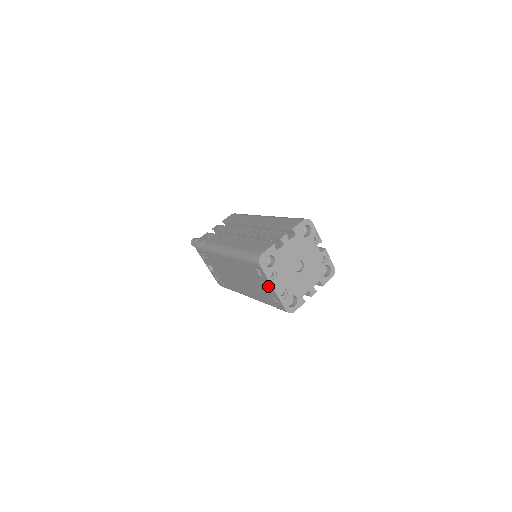
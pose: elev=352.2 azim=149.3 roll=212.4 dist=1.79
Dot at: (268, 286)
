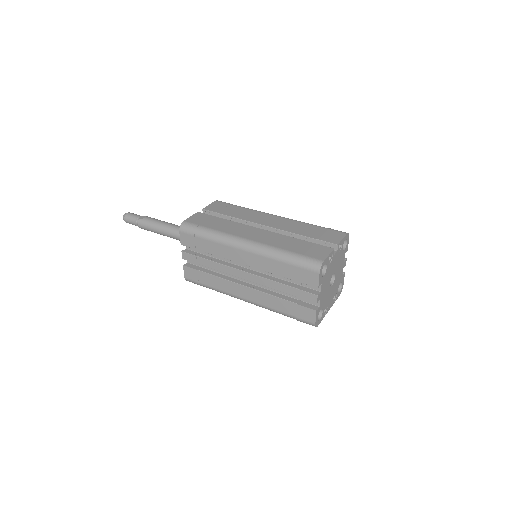
Dot at: occluded
